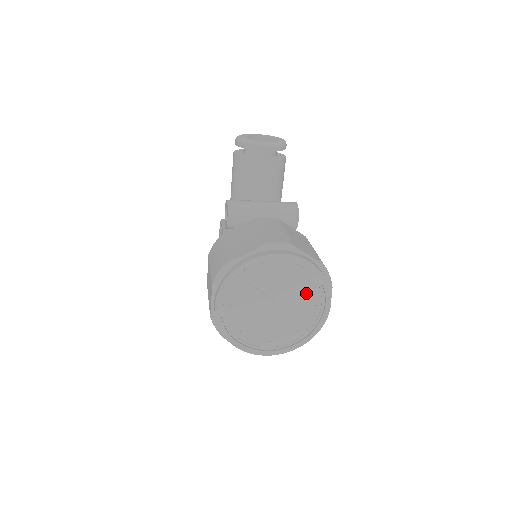
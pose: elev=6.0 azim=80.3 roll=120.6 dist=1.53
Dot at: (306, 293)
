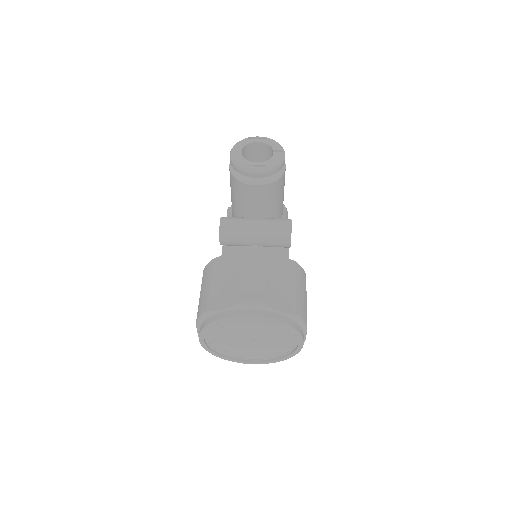
Dot at: (280, 335)
